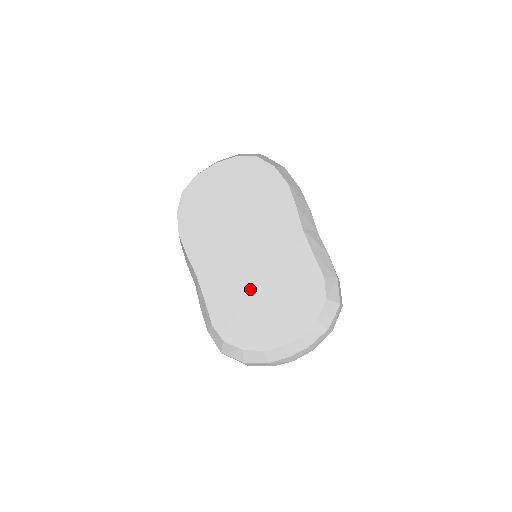
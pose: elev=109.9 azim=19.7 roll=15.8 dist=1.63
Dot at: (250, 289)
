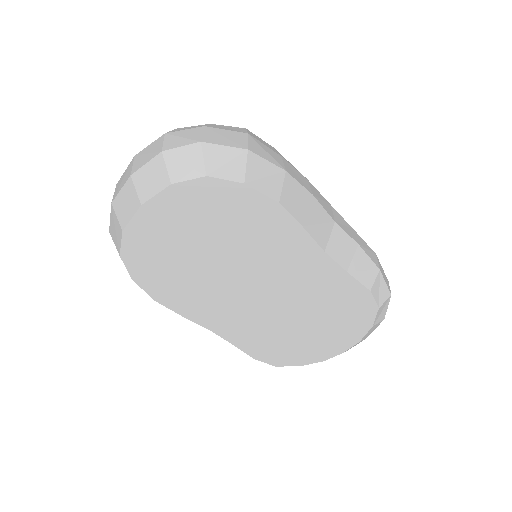
Dot at: (282, 324)
